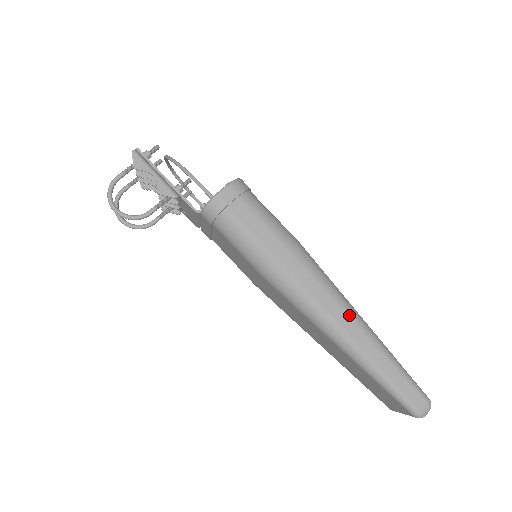
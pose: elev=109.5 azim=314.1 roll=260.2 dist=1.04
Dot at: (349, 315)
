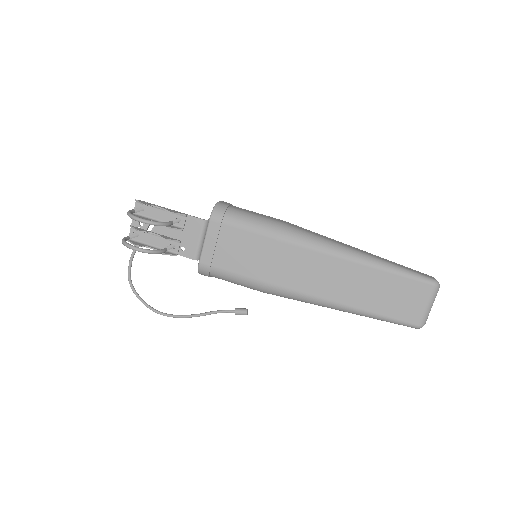
Dot at: occluded
